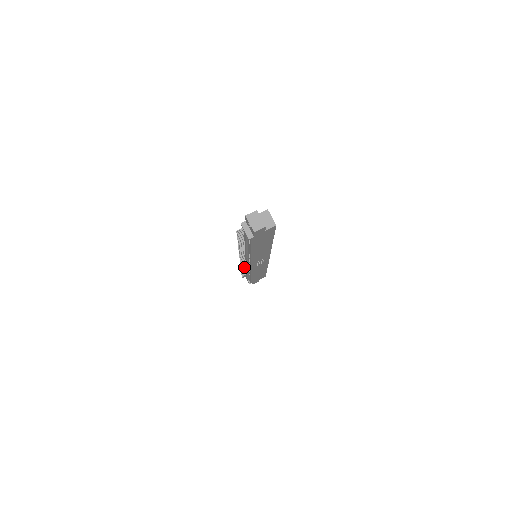
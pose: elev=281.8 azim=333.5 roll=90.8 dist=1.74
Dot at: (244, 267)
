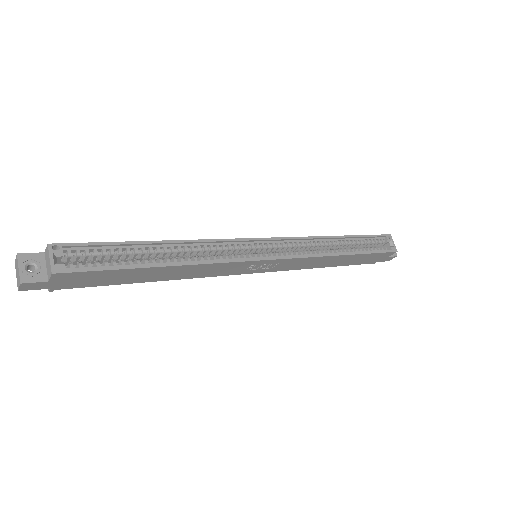
Dot at: occluded
